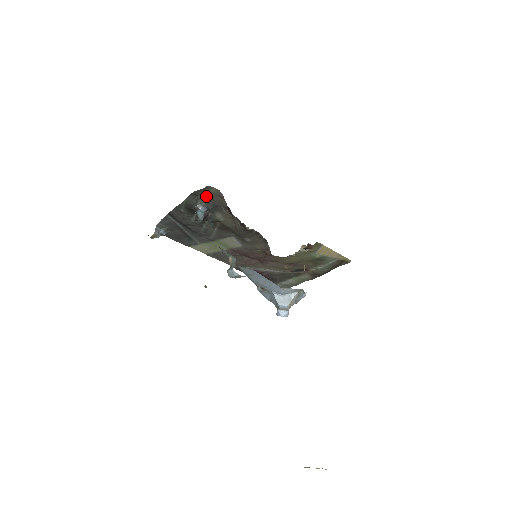
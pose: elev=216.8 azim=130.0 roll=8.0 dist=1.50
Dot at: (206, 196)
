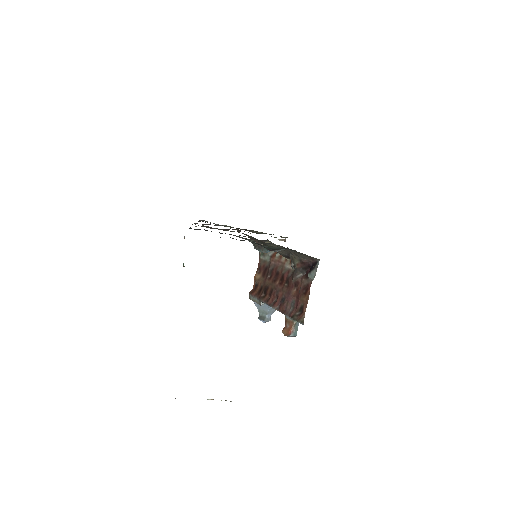
Dot at: occluded
